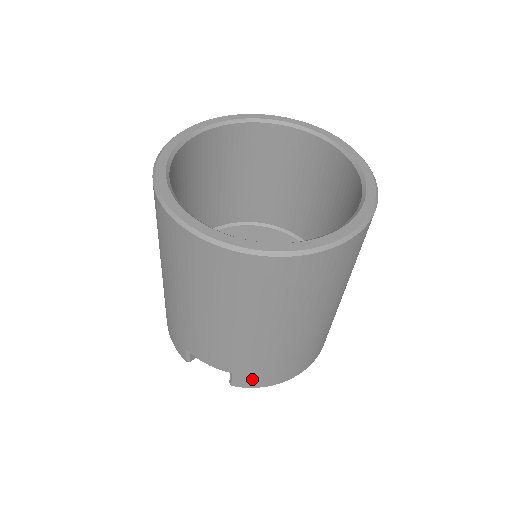
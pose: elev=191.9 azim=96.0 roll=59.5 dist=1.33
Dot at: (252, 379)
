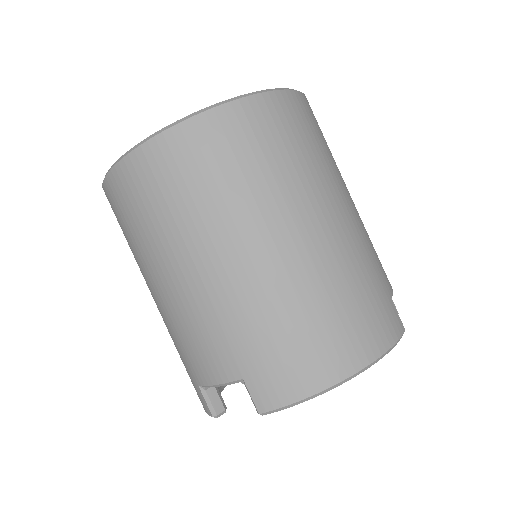
Dot at: (273, 381)
